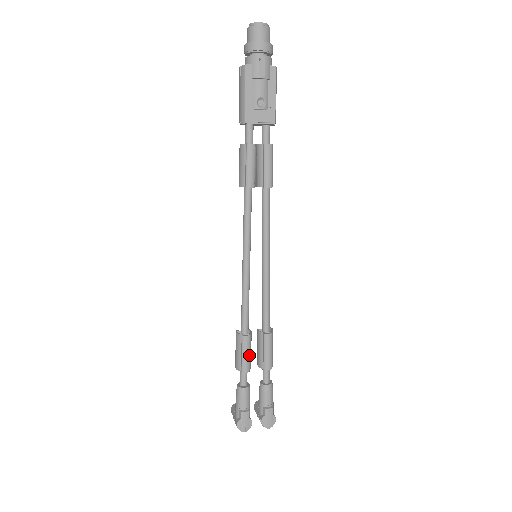
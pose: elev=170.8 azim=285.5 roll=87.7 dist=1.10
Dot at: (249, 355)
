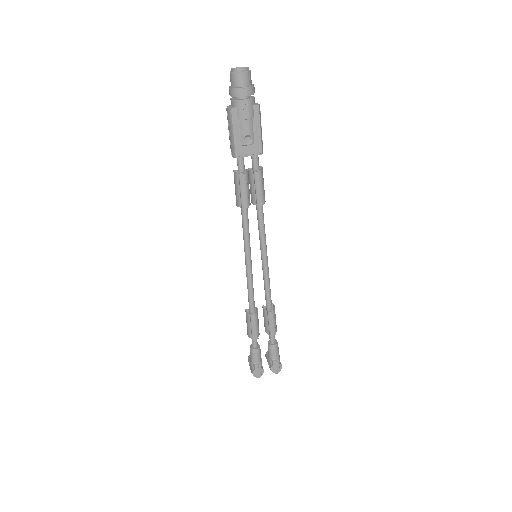
Dot at: (257, 328)
